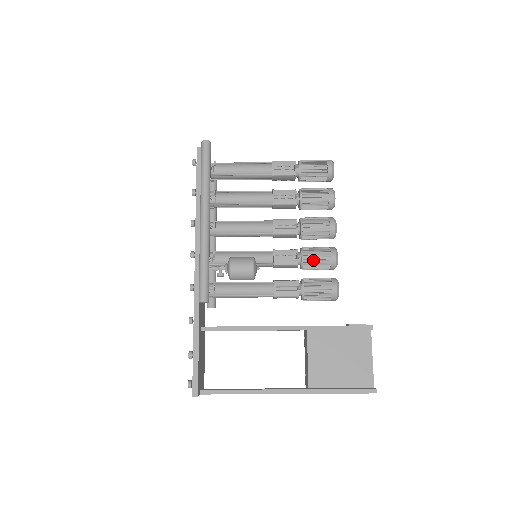
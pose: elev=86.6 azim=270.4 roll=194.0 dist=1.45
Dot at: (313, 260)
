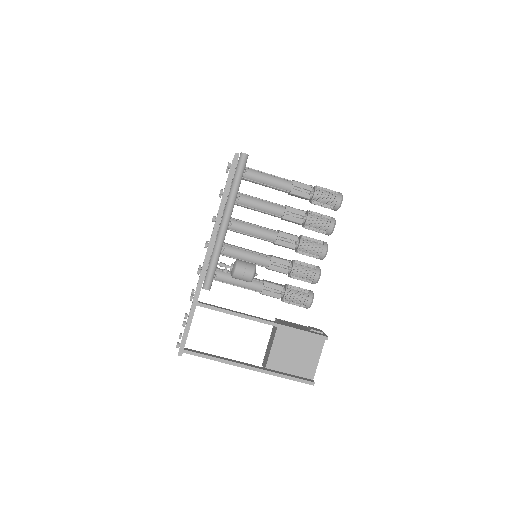
Dot at: (300, 274)
